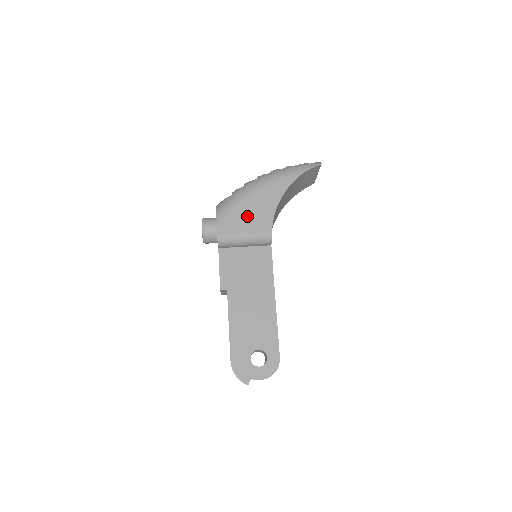
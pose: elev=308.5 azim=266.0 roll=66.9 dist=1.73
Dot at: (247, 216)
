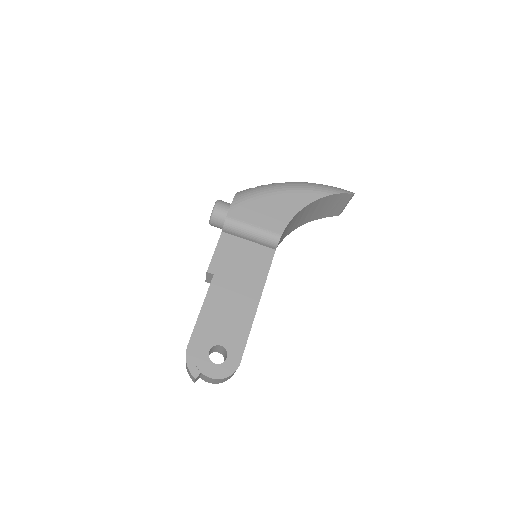
Dot at: (263, 211)
